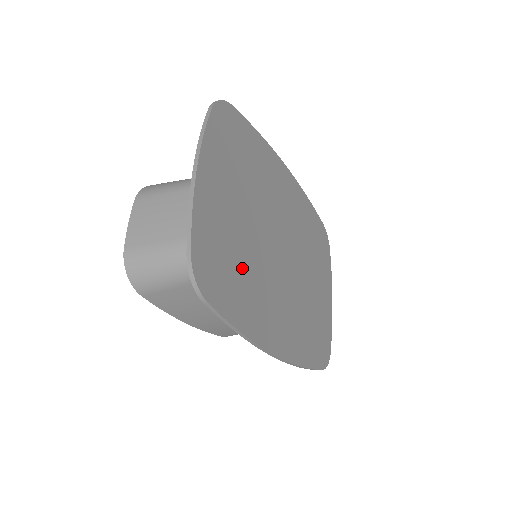
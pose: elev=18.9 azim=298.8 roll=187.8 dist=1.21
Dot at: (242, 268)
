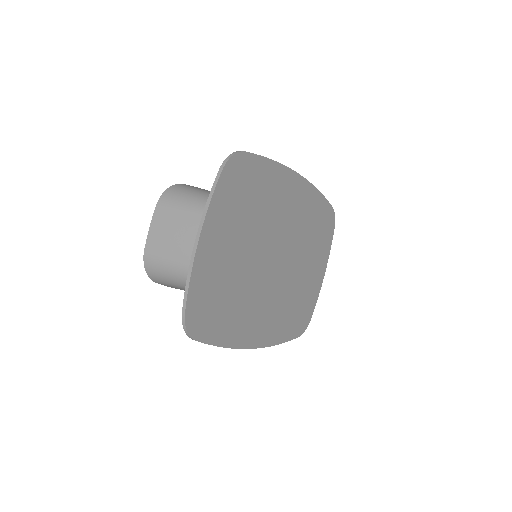
Dot at: (232, 298)
